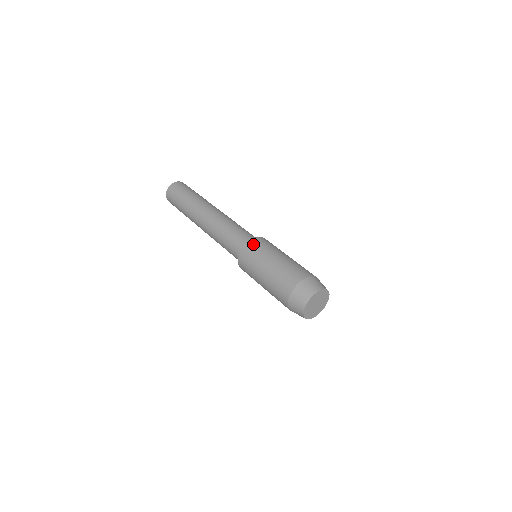
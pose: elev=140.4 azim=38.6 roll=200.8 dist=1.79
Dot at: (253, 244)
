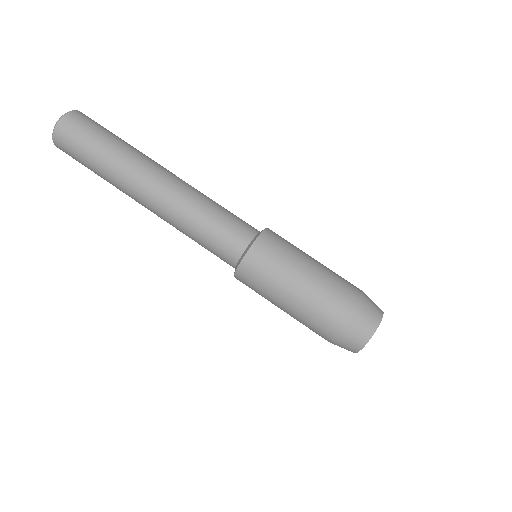
Dot at: (255, 258)
